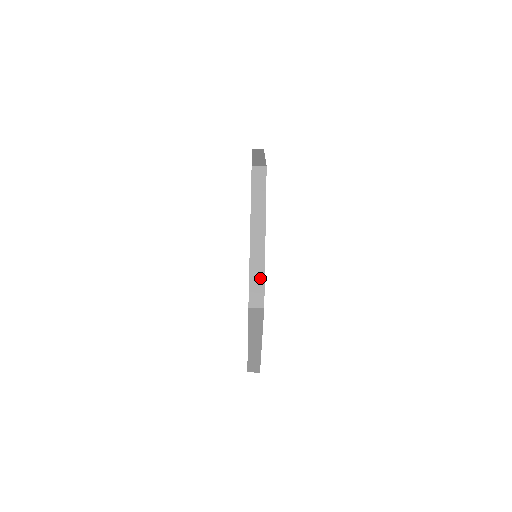
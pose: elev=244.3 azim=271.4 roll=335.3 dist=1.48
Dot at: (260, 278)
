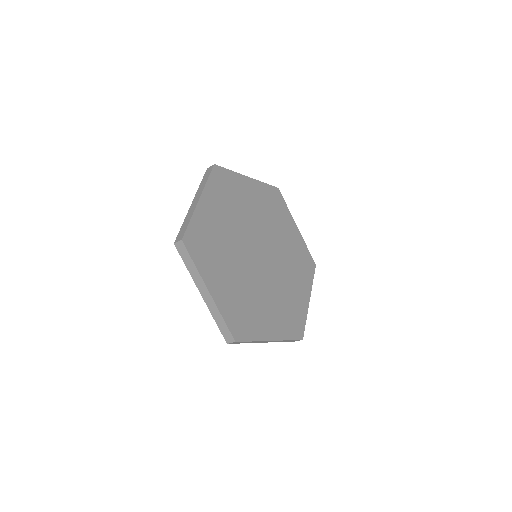
Dot at: occluded
